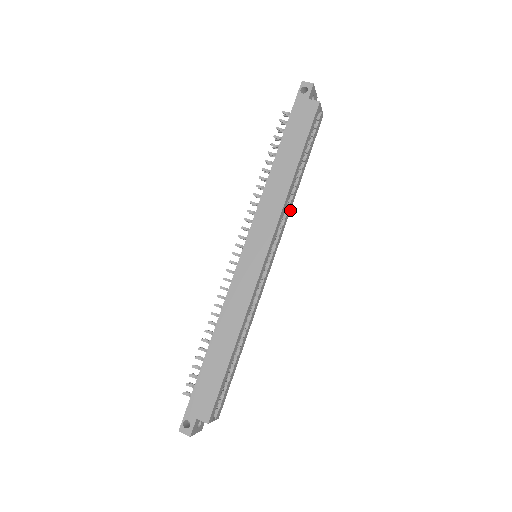
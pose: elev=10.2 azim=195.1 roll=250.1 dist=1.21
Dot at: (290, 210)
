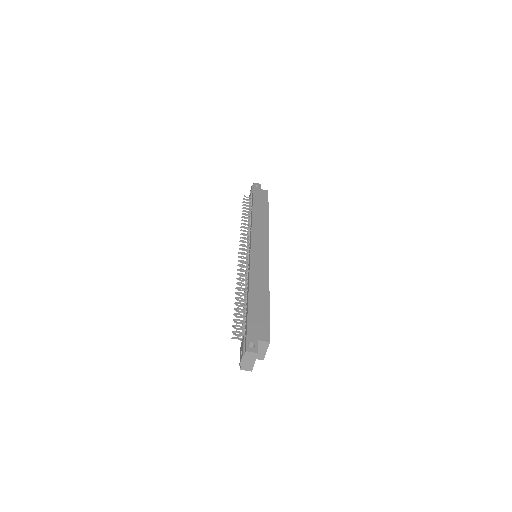
Dot at: occluded
